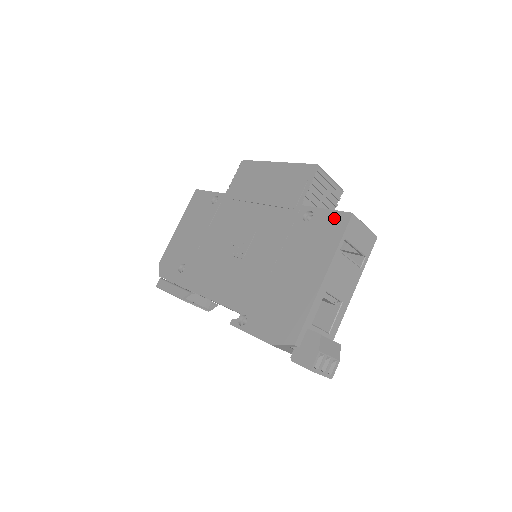
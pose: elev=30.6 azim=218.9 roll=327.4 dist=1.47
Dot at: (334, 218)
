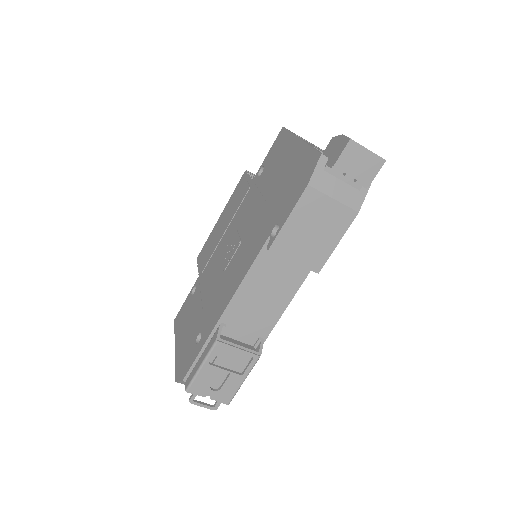
Dot at: (276, 143)
